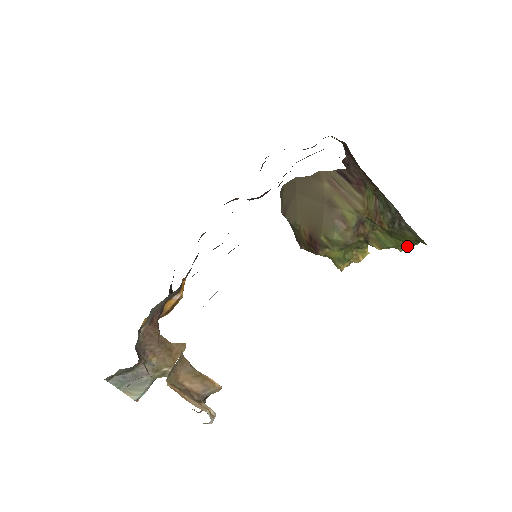
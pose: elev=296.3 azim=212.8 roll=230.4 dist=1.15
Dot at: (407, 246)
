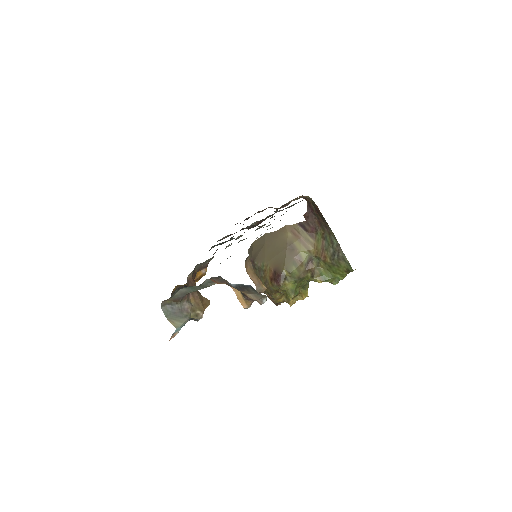
Dot at: (338, 280)
